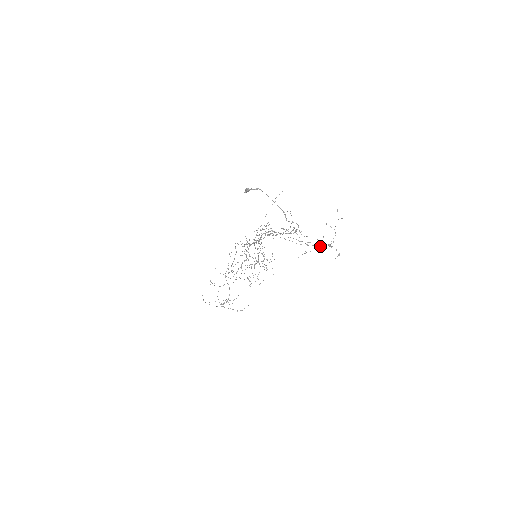
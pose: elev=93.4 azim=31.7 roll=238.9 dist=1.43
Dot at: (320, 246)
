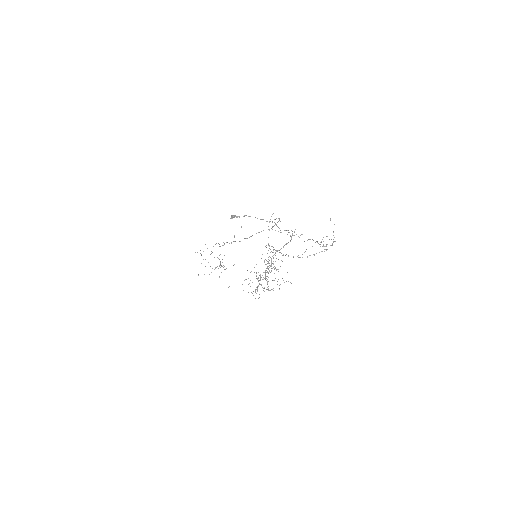
Dot at: (317, 241)
